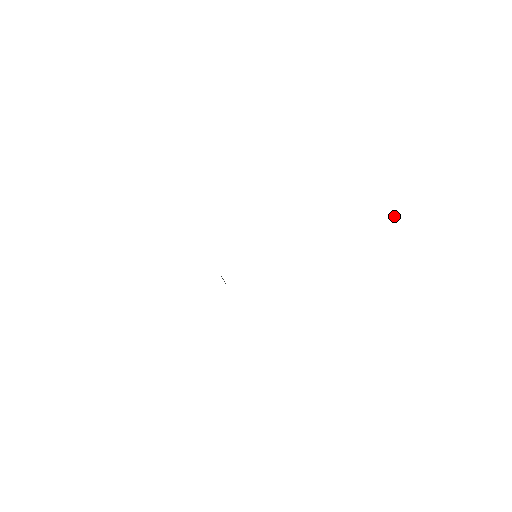
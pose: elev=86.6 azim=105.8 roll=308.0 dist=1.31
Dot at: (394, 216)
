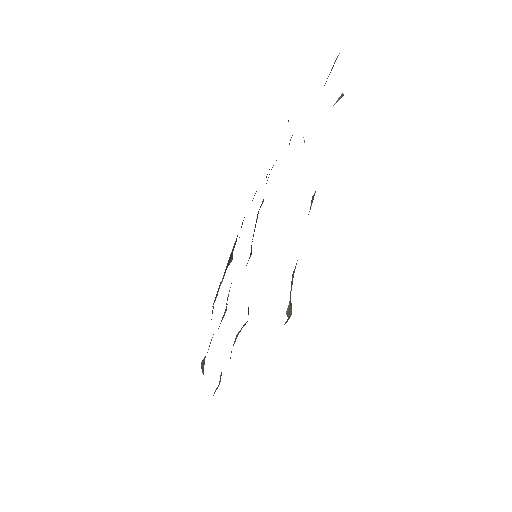
Dot at: (340, 96)
